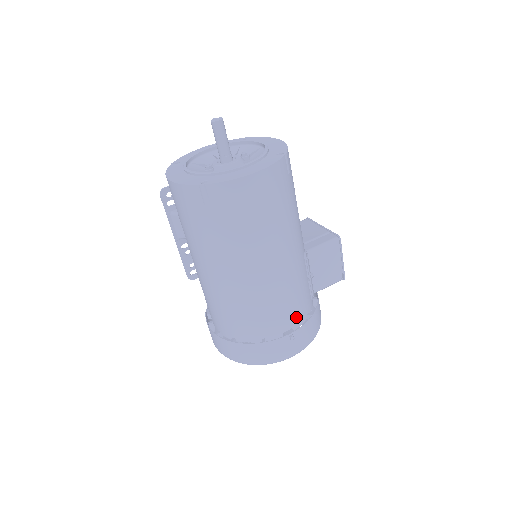
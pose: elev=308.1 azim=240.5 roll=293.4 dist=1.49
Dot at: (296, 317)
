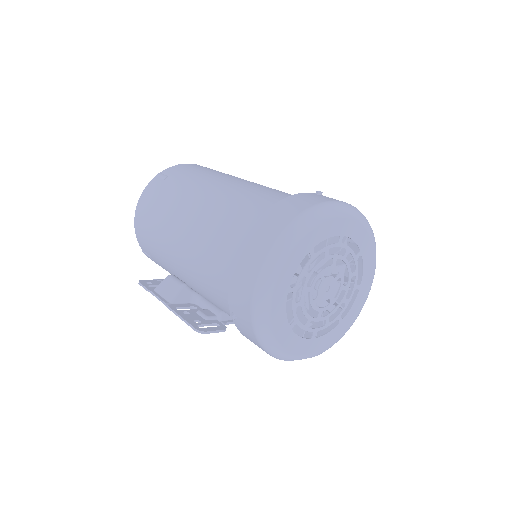
Dot at: occluded
